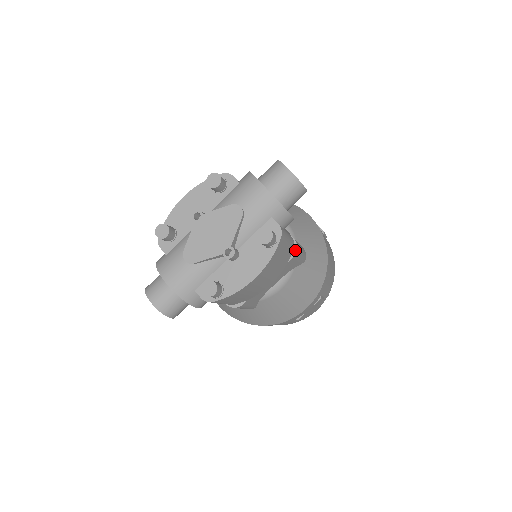
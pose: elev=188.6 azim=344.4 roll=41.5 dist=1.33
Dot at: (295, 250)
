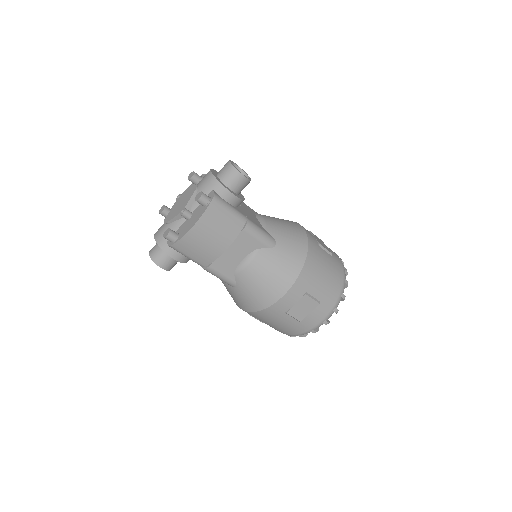
Dot at: (245, 225)
